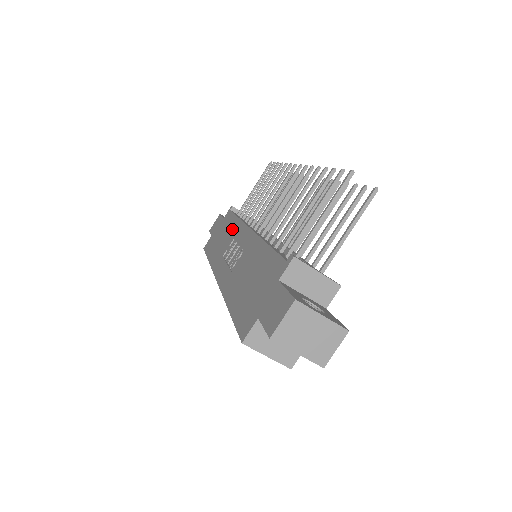
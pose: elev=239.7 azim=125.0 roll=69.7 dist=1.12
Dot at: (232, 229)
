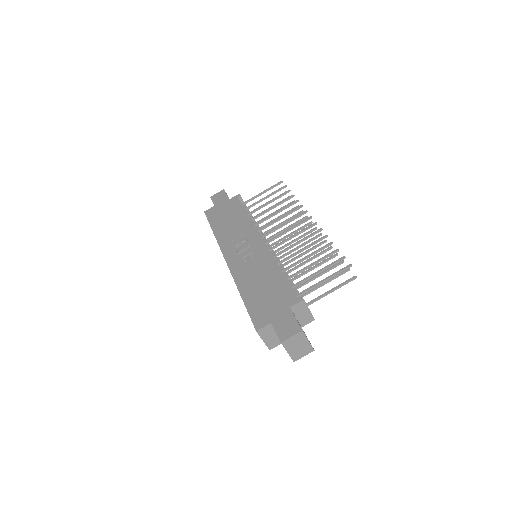
Dot at: (242, 222)
